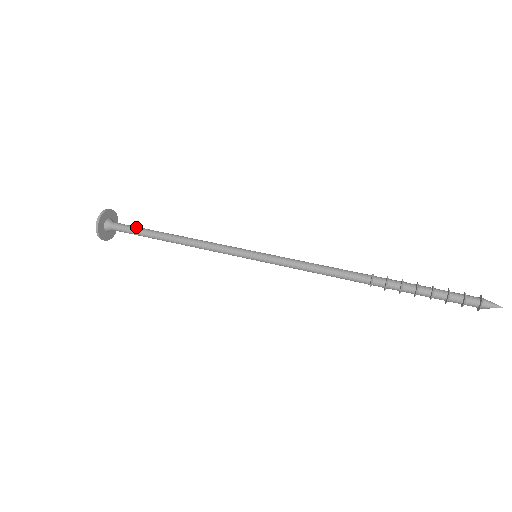
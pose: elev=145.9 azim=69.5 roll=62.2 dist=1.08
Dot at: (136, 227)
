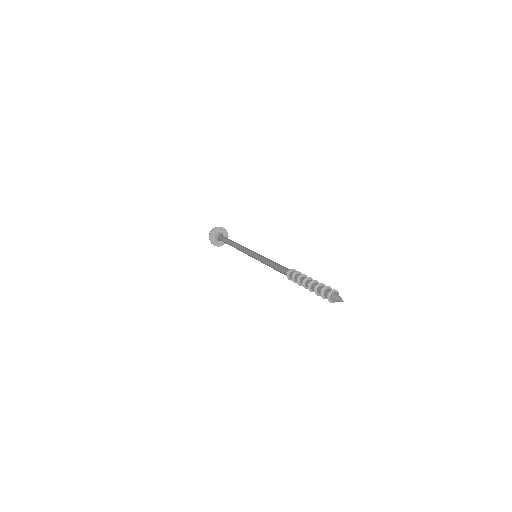
Dot at: occluded
